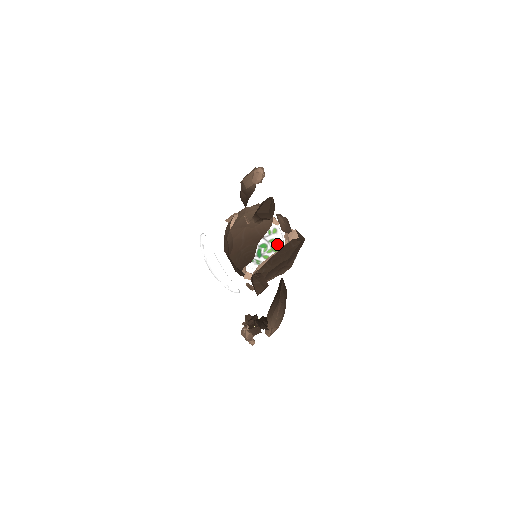
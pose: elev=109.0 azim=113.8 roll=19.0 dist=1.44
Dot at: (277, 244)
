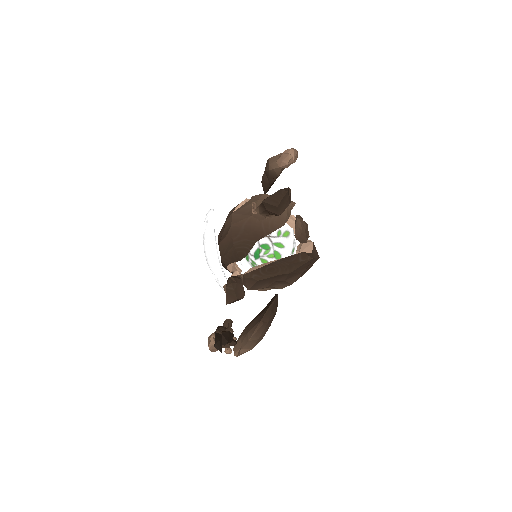
Dot at: (283, 251)
